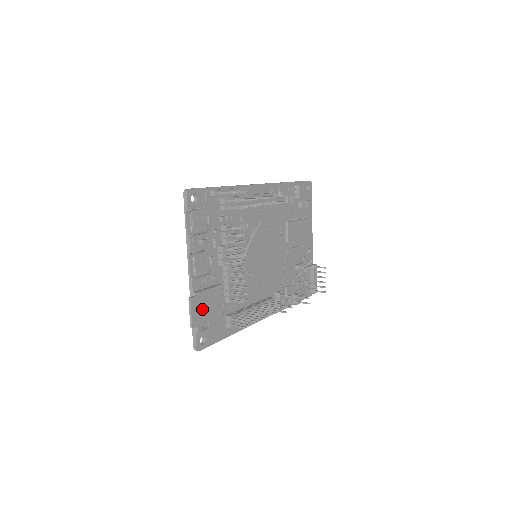
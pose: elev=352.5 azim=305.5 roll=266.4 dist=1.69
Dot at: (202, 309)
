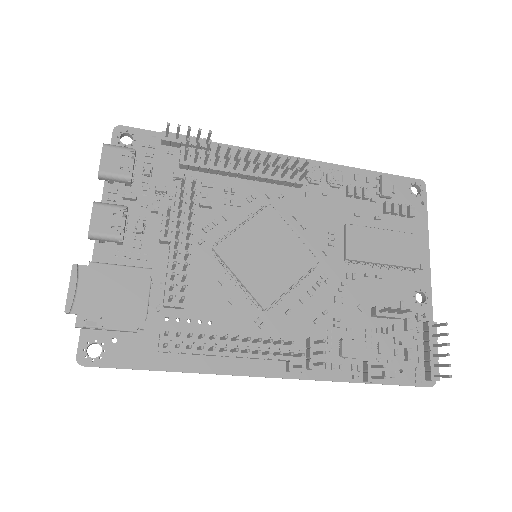
Dot at: (96, 291)
